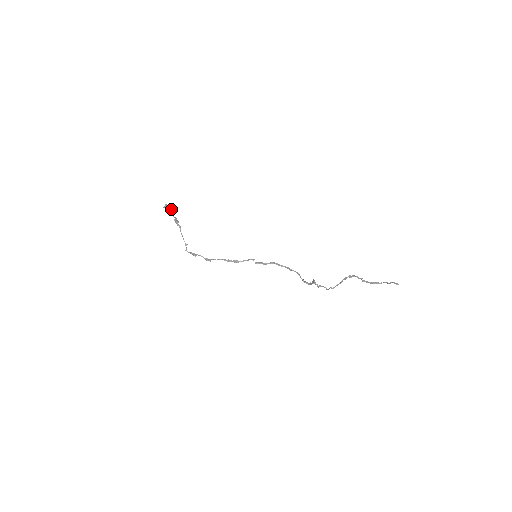
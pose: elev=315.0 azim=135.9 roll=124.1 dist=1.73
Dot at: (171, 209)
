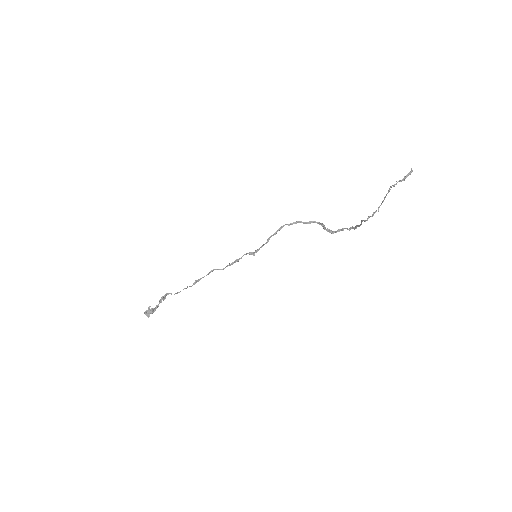
Dot at: (152, 310)
